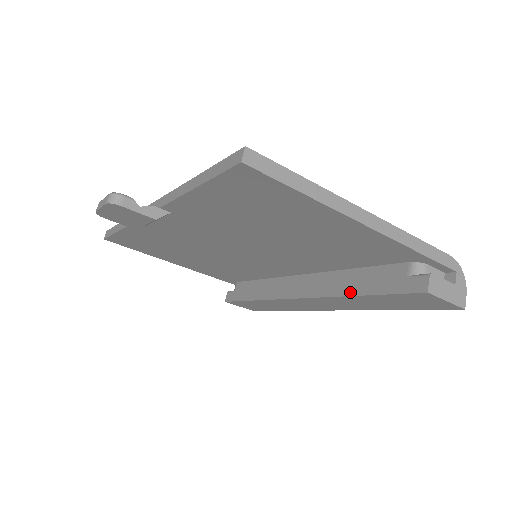
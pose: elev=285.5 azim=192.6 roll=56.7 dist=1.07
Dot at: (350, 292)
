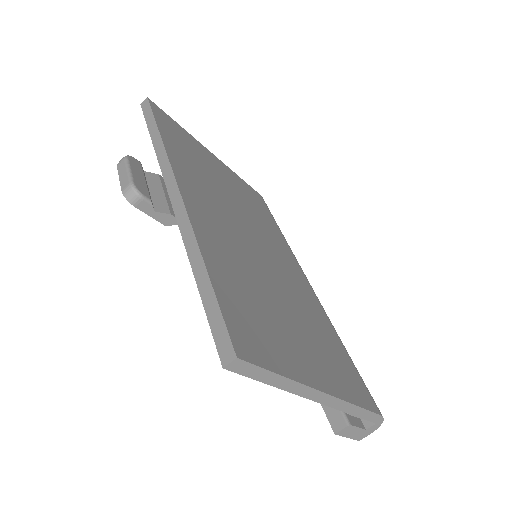
Dot at: occluded
